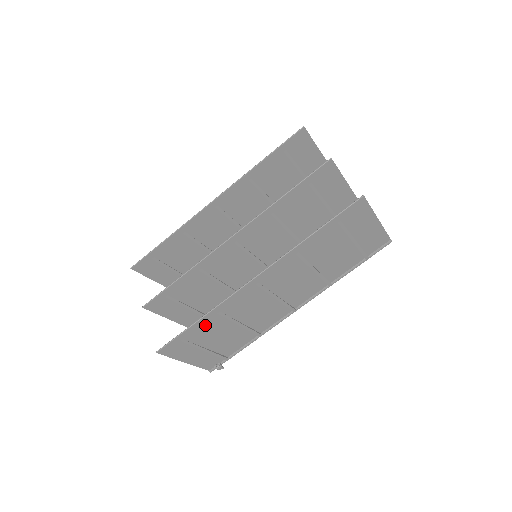
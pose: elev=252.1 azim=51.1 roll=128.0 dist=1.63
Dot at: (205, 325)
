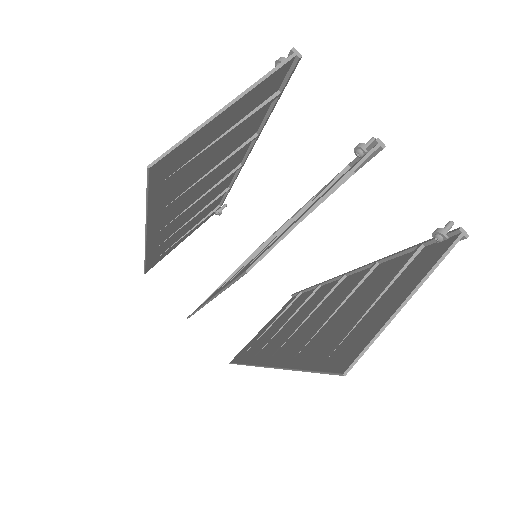
Dot at: occluded
